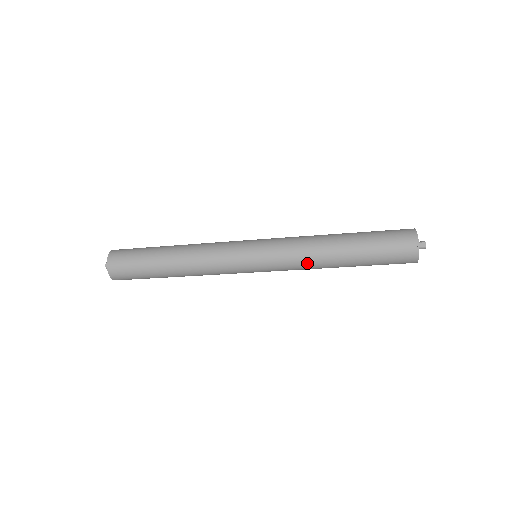
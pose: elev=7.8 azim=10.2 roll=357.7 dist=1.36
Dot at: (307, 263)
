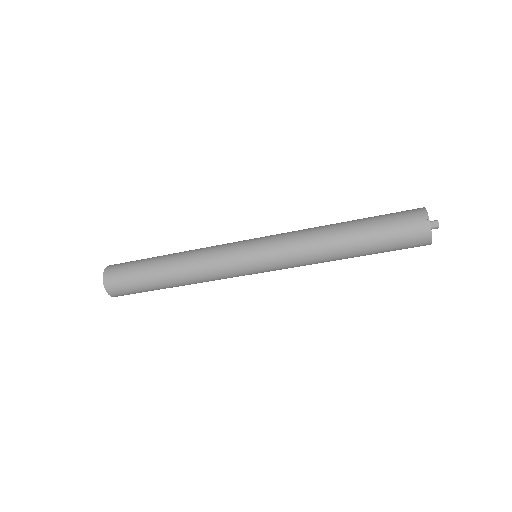
Dot at: (309, 255)
